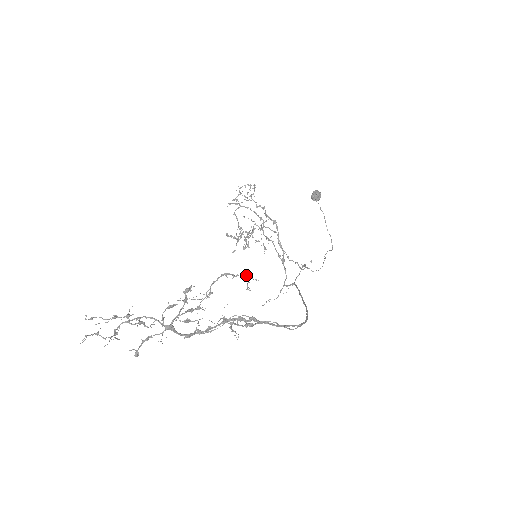
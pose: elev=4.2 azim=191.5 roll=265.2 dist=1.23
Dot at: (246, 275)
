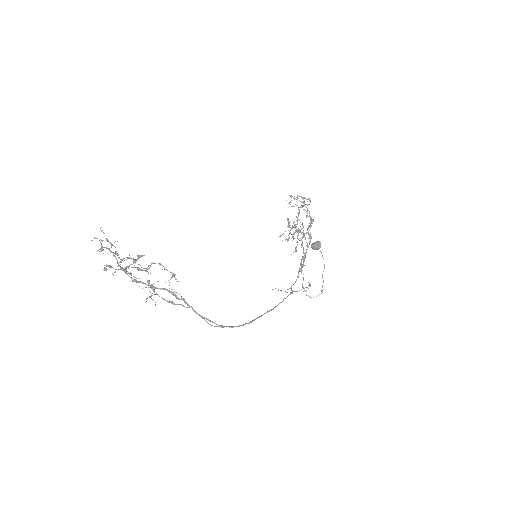
Dot at: (172, 273)
